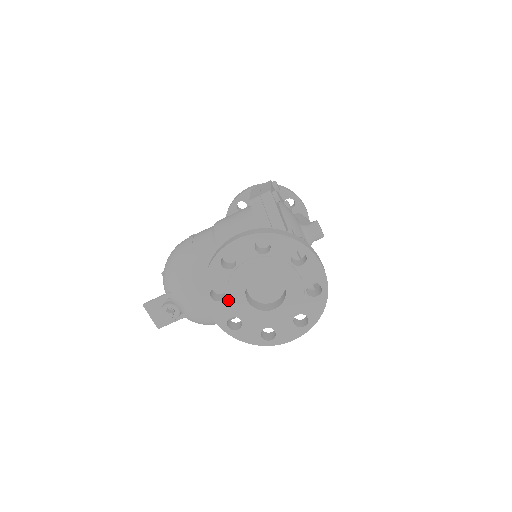
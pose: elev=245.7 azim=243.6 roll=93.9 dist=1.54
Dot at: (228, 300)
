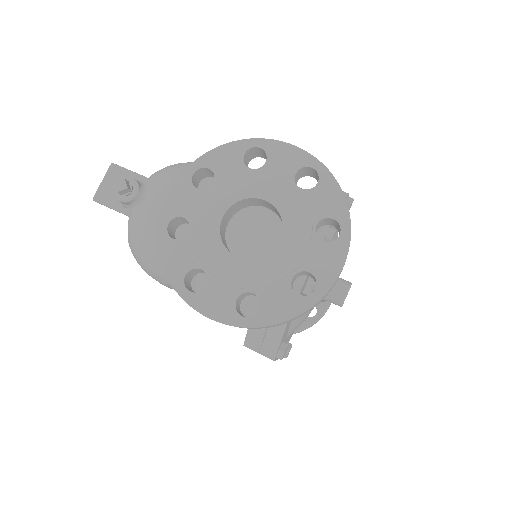
Dot at: (206, 194)
